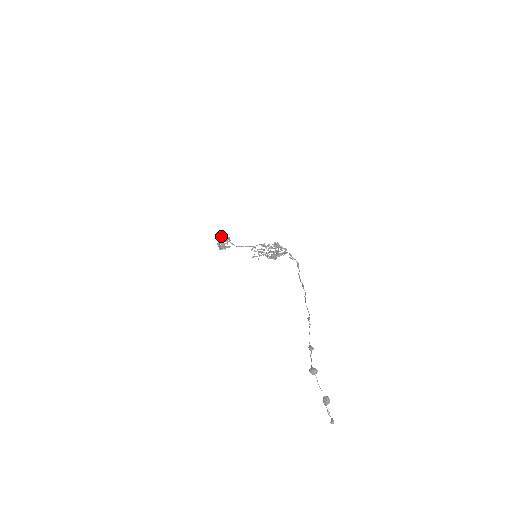
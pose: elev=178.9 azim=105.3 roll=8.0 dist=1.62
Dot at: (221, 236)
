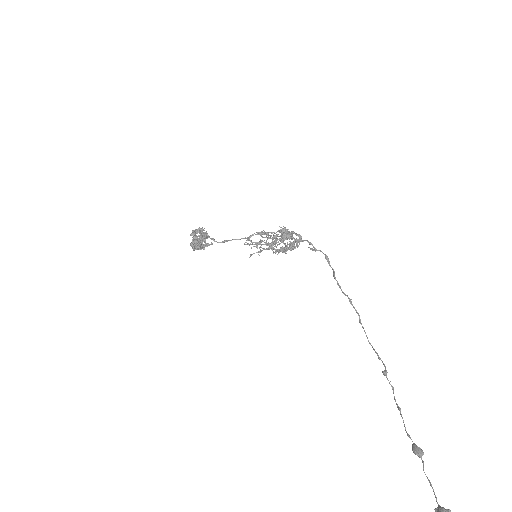
Dot at: (193, 233)
